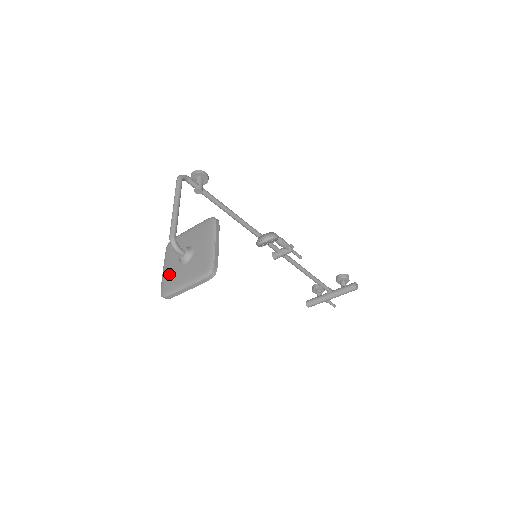
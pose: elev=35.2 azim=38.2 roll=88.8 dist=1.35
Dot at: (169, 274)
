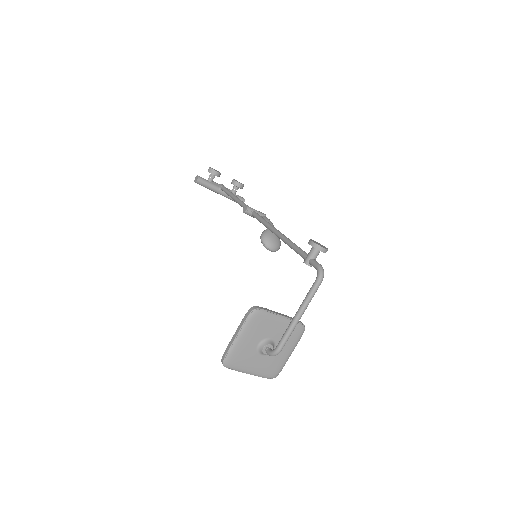
Dot at: (242, 352)
